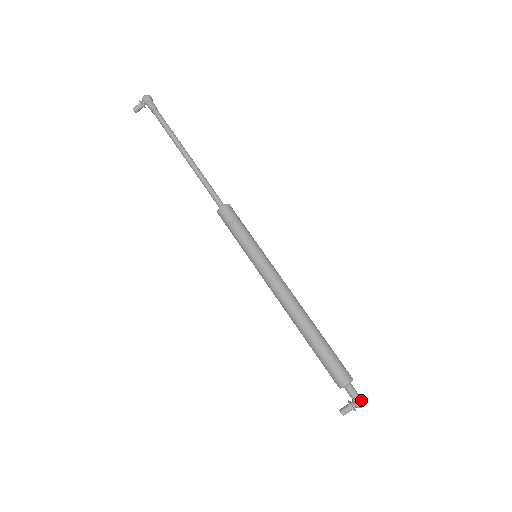
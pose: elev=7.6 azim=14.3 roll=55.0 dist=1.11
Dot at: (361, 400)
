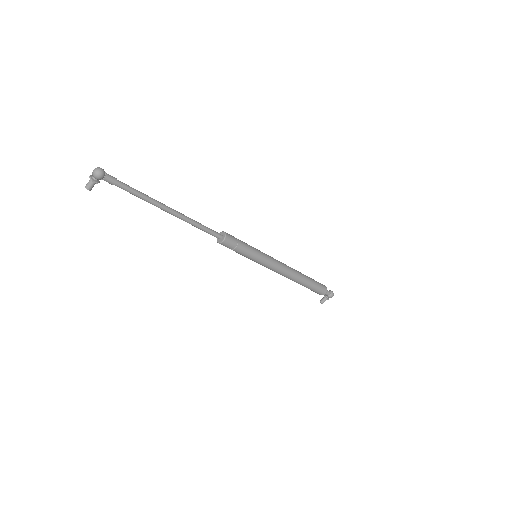
Dot at: (333, 295)
